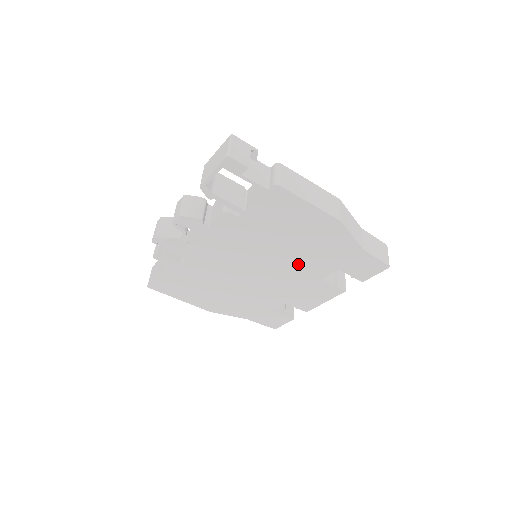
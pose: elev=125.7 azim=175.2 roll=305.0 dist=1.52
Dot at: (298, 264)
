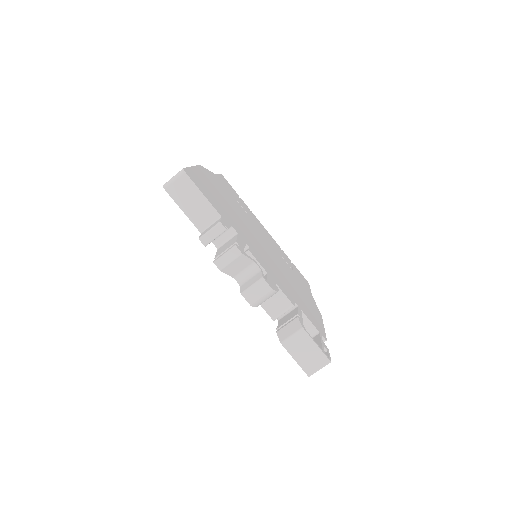
Dot at: occluded
